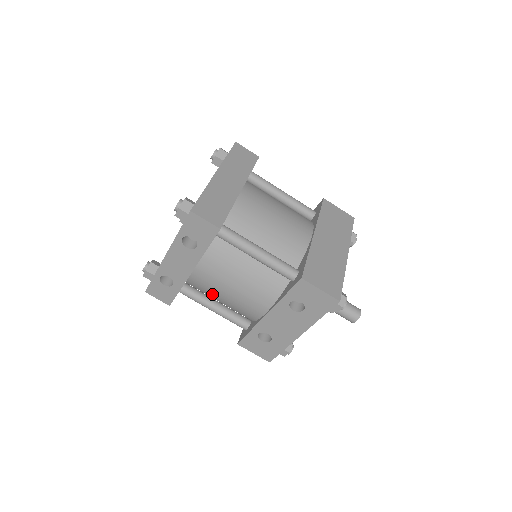
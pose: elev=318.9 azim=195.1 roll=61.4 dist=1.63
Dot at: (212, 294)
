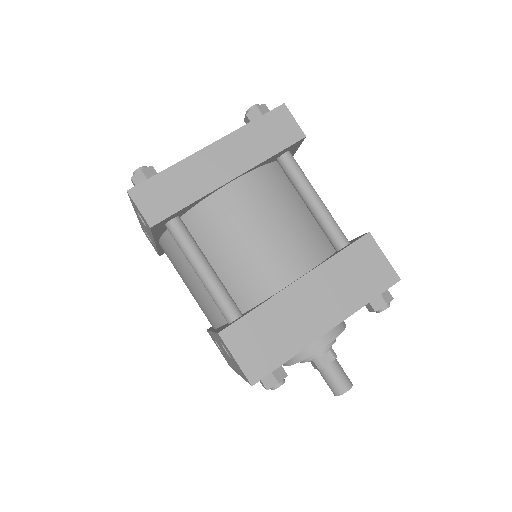
Dot at: occluded
